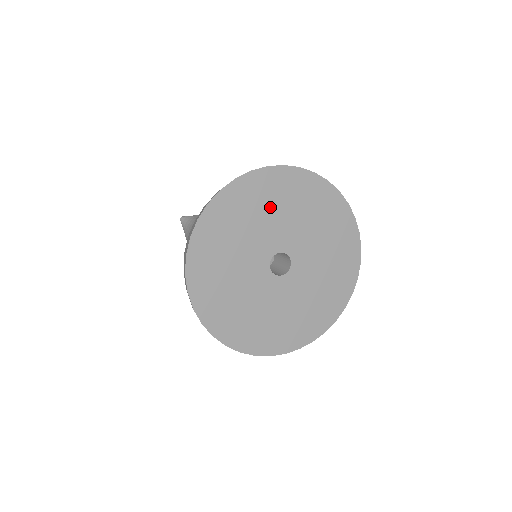
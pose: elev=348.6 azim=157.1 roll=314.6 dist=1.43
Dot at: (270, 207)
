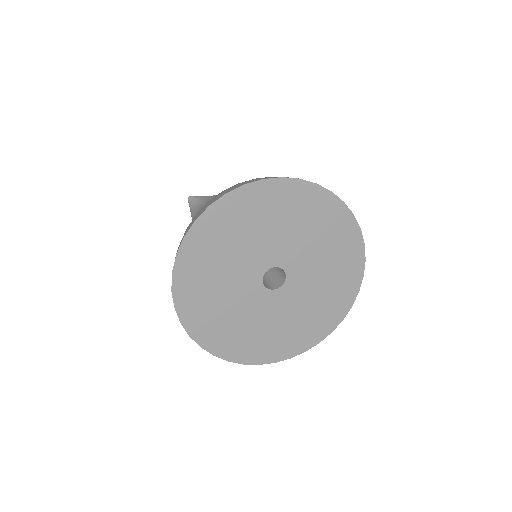
Dot at: (264, 222)
